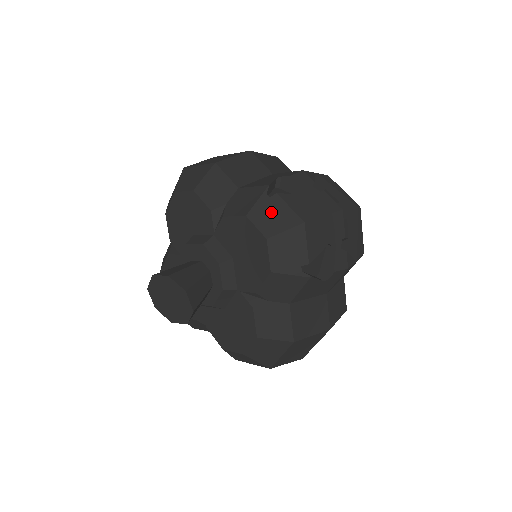
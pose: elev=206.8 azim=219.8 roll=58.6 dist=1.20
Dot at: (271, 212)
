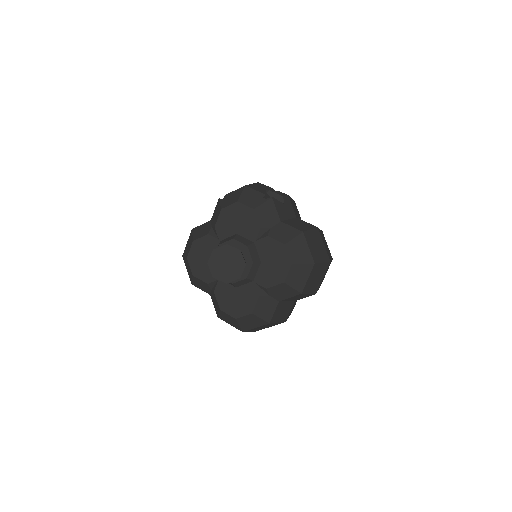
Dot at: (229, 198)
